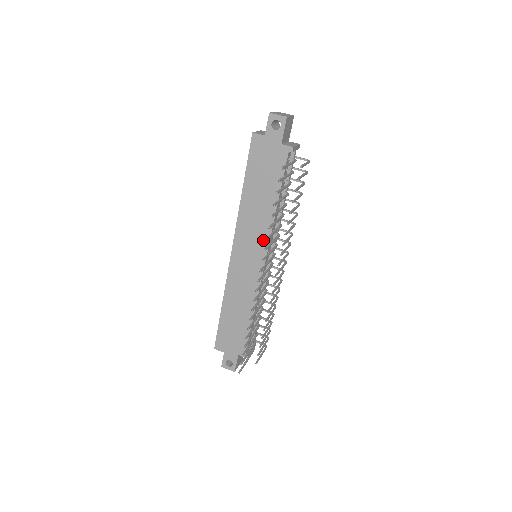
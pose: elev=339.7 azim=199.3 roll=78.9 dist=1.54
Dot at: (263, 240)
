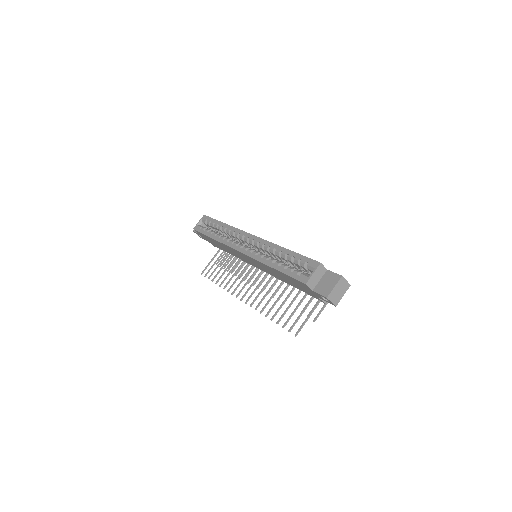
Dot at: (265, 271)
